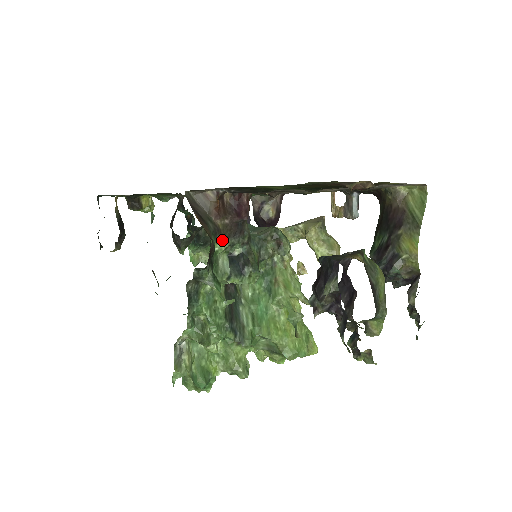
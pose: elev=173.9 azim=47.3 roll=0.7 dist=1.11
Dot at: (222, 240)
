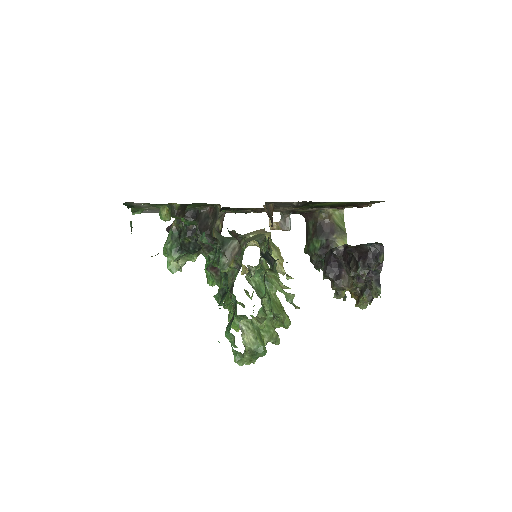
Dot at: (267, 241)
